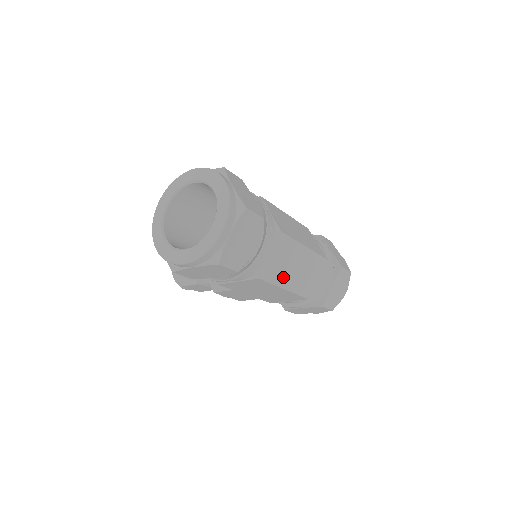
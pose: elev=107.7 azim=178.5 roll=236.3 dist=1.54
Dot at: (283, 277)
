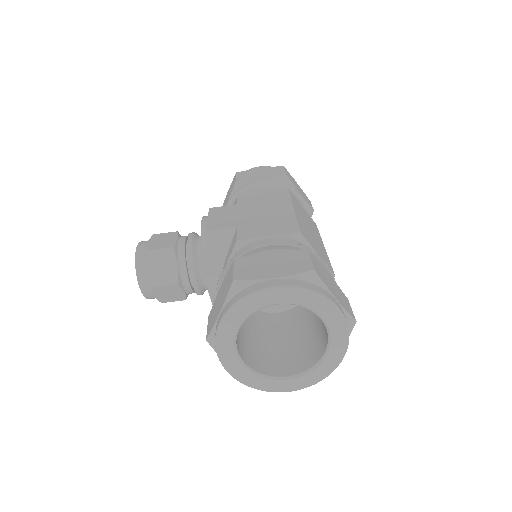
Dot at: occluded
